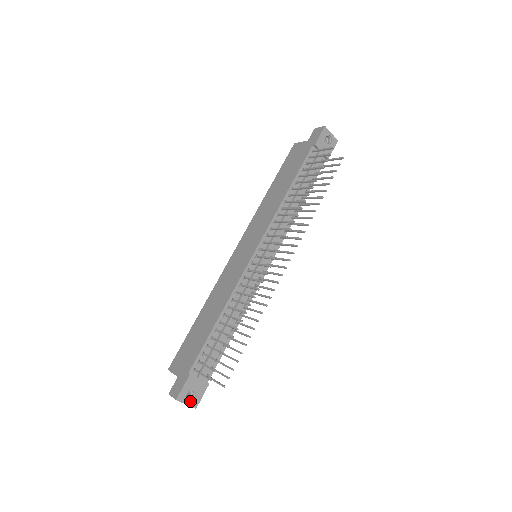
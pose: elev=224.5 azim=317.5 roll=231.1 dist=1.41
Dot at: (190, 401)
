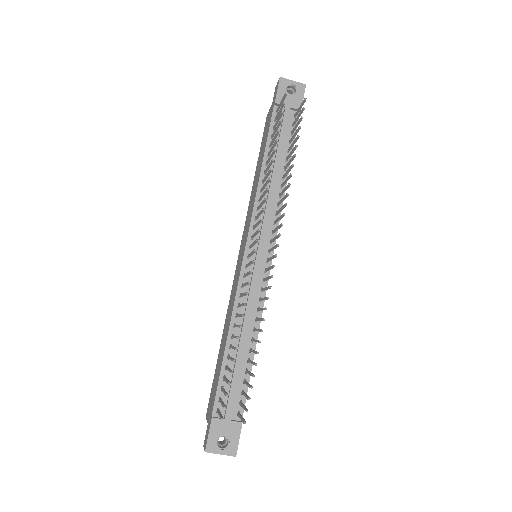
Dot at: (224, 449)
